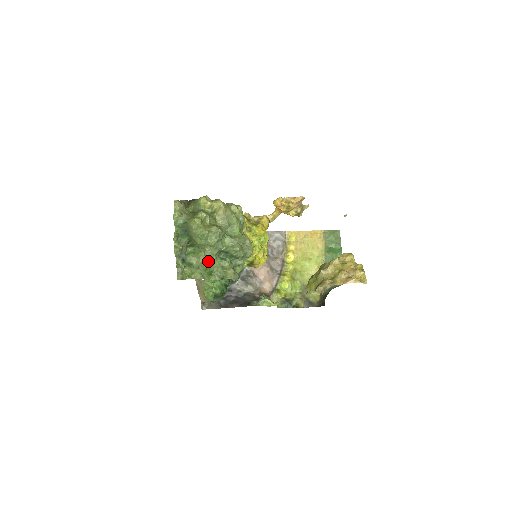
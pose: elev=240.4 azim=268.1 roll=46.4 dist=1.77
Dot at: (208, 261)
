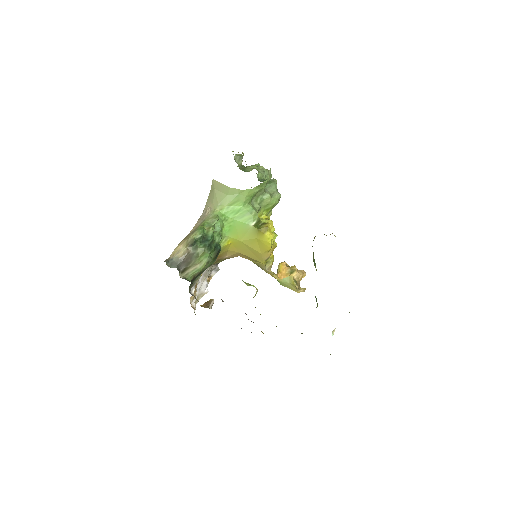
Dot at: (254, 168)
